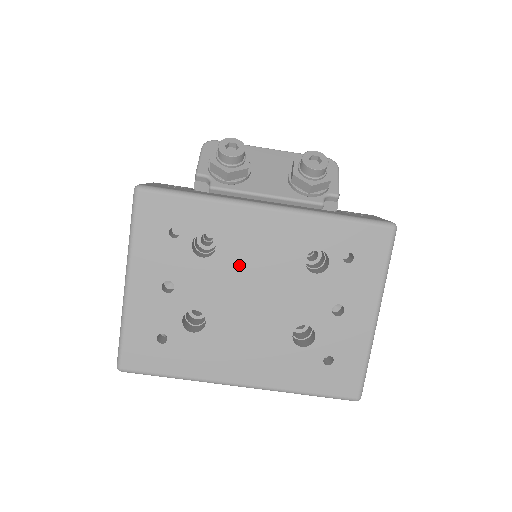
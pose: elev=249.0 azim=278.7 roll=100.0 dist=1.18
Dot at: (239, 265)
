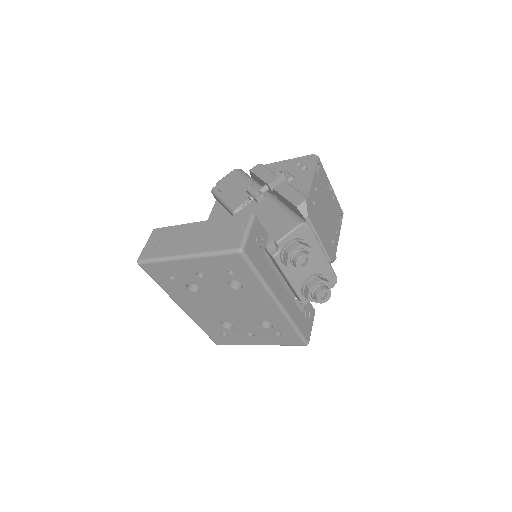
Dot at: (238, 299)
